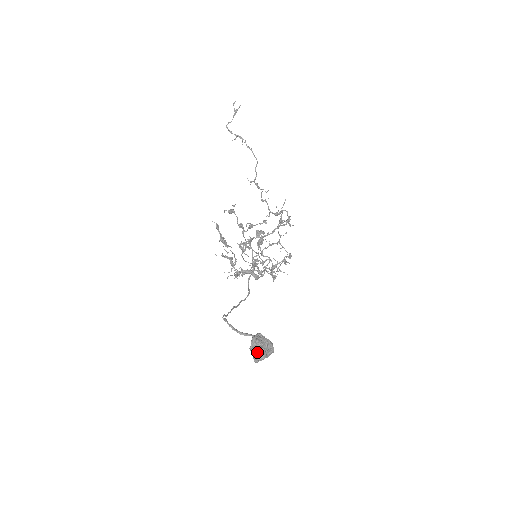
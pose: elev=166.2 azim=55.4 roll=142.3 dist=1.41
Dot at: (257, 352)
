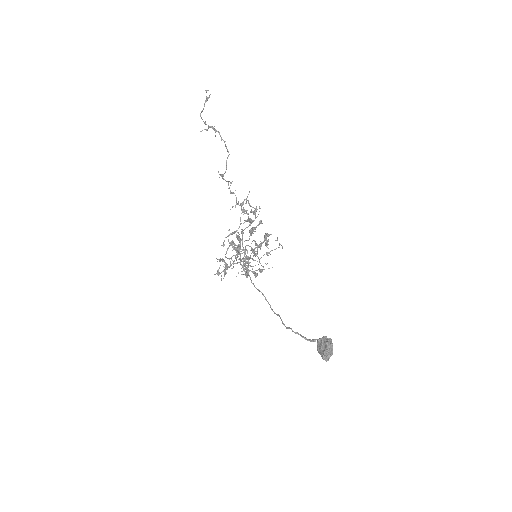
Dot at: (330, 353)
